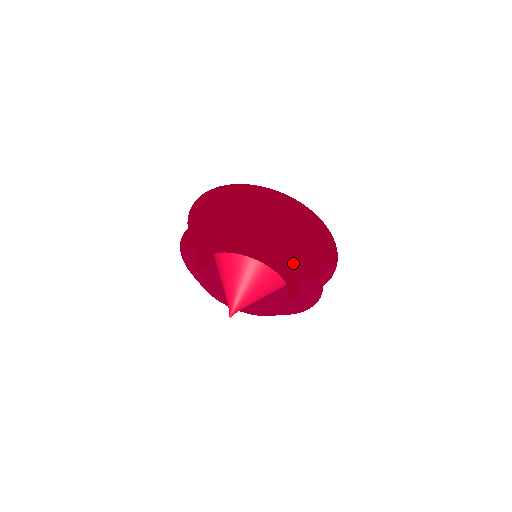
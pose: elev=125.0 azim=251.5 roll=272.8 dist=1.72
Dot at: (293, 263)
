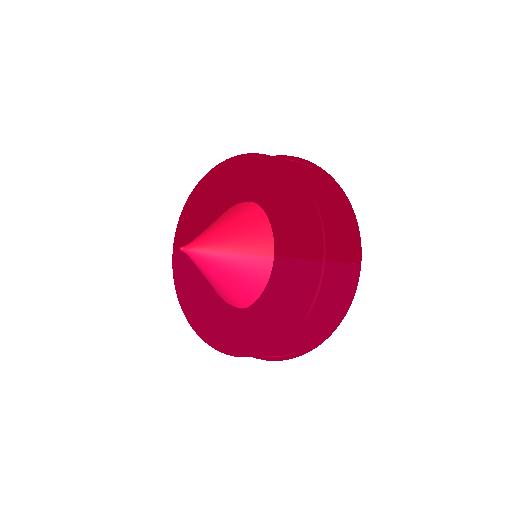
Dot at: (290, 220)
